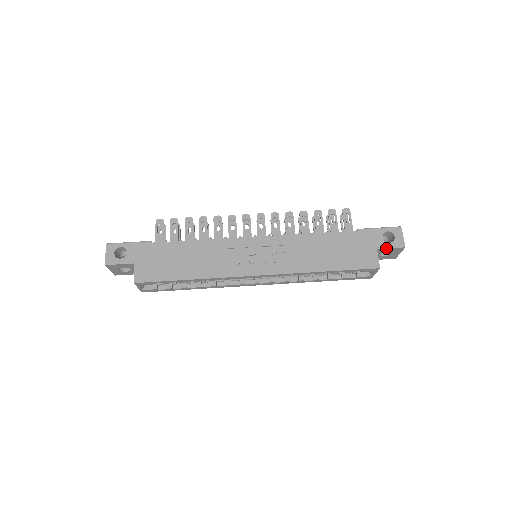
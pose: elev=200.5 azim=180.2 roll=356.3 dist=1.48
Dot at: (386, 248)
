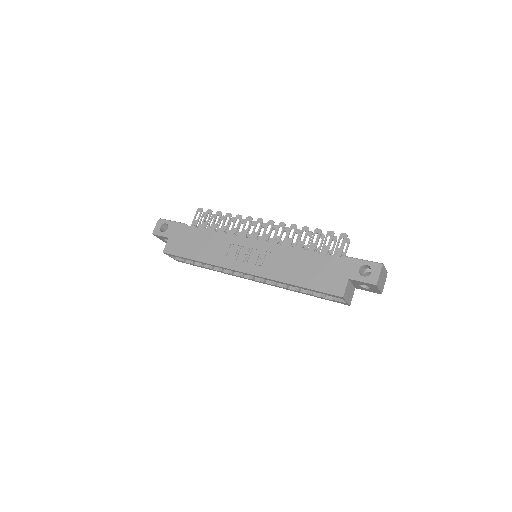
Dot at: (358, 280)
